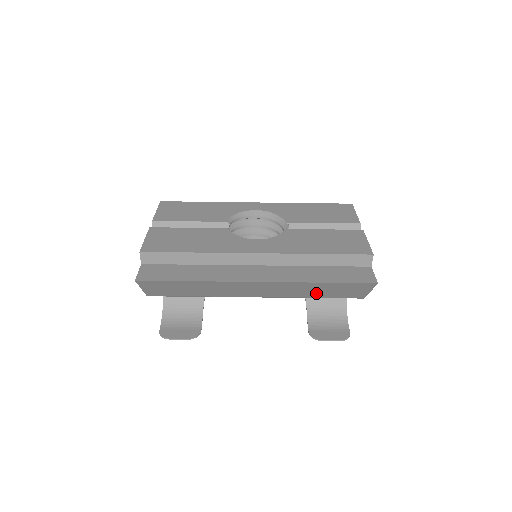
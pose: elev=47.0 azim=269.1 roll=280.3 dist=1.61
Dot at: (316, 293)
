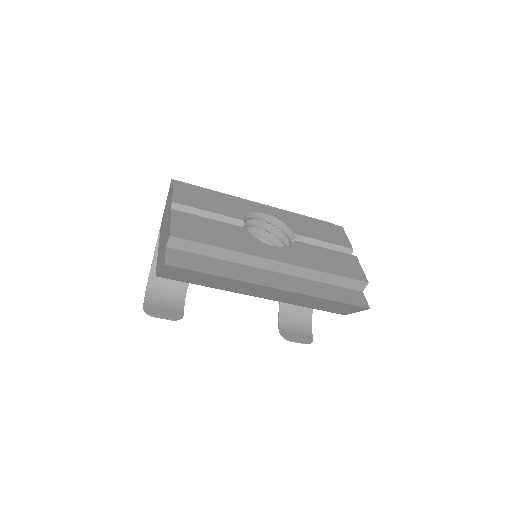
Dot at: (312, 304)
